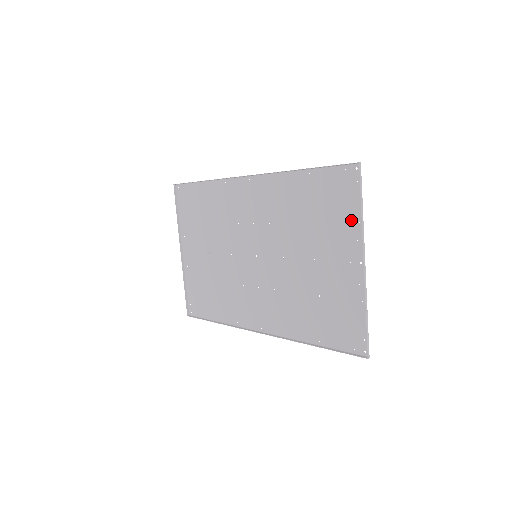
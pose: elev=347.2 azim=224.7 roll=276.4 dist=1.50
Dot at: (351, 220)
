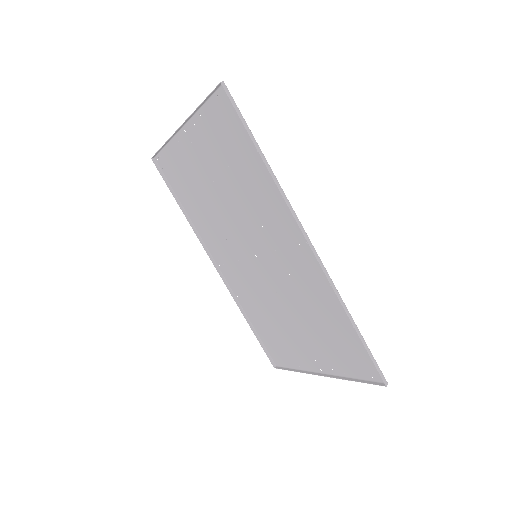
Dot at: (342, 367)
